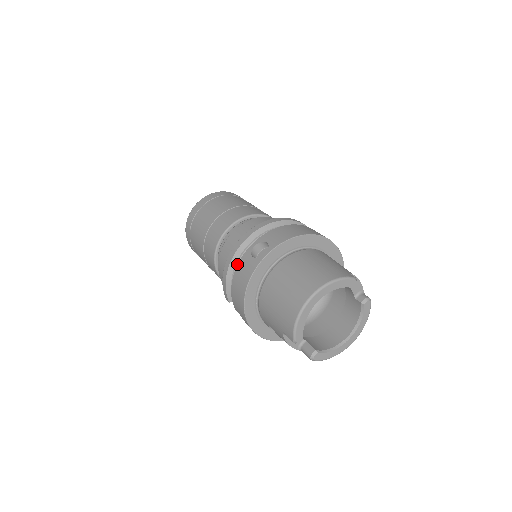
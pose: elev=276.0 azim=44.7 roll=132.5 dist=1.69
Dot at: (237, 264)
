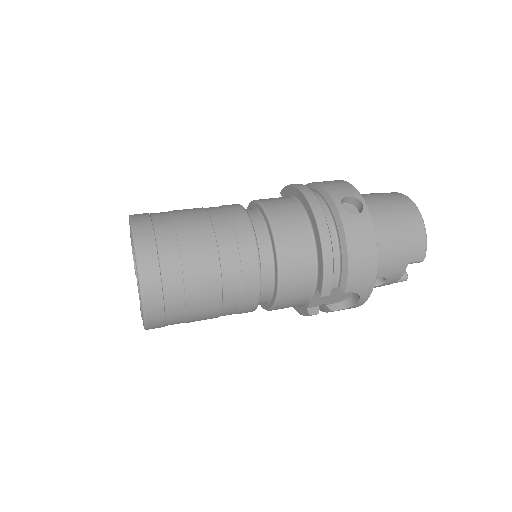
Dot at: occluded
